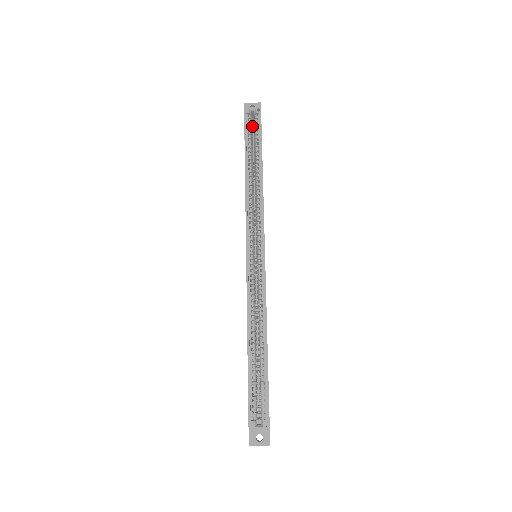
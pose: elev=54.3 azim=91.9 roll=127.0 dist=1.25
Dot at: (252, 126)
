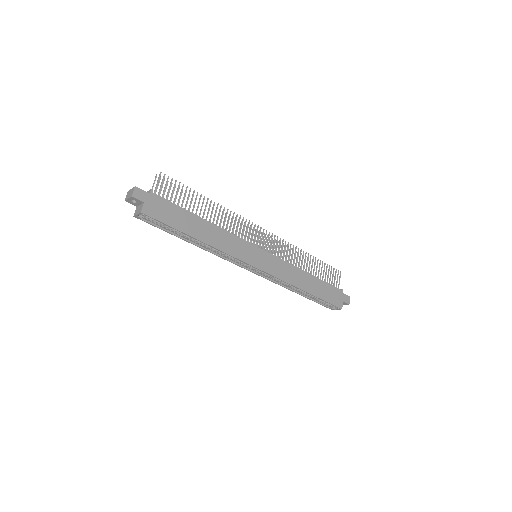
Dot at: occluded
